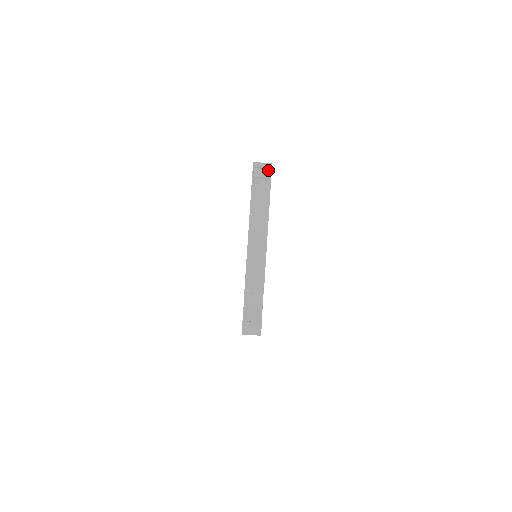
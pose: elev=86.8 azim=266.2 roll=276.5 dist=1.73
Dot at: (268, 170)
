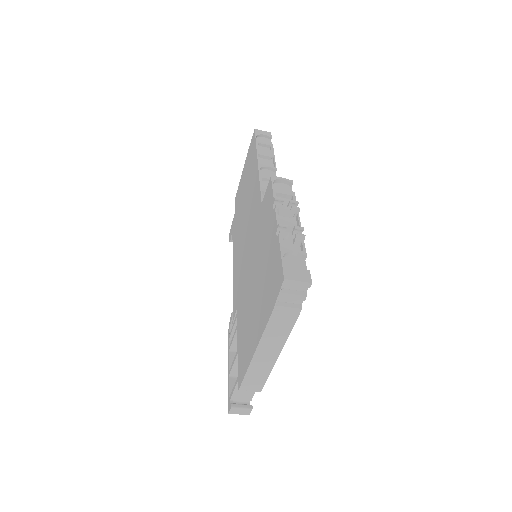
Dot at: (303, 287)
